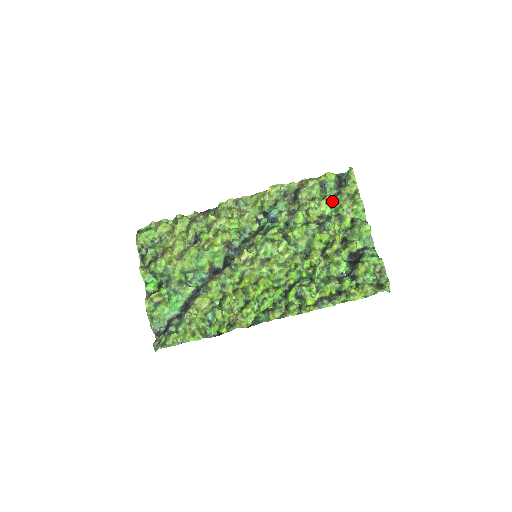
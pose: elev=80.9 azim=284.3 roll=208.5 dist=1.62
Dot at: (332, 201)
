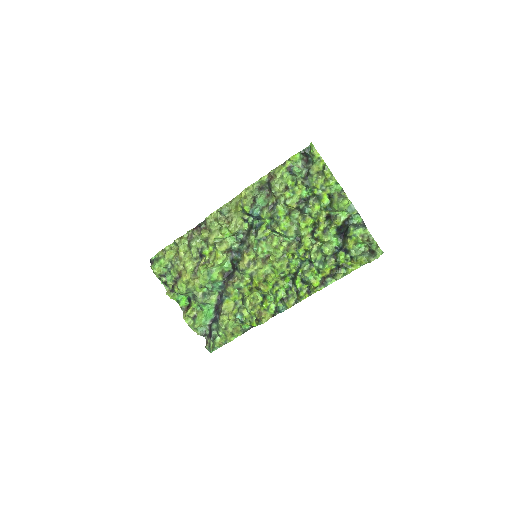
Dot at: (305, 184)
